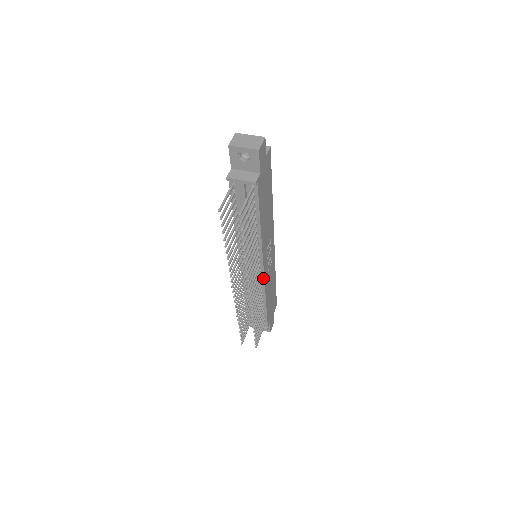
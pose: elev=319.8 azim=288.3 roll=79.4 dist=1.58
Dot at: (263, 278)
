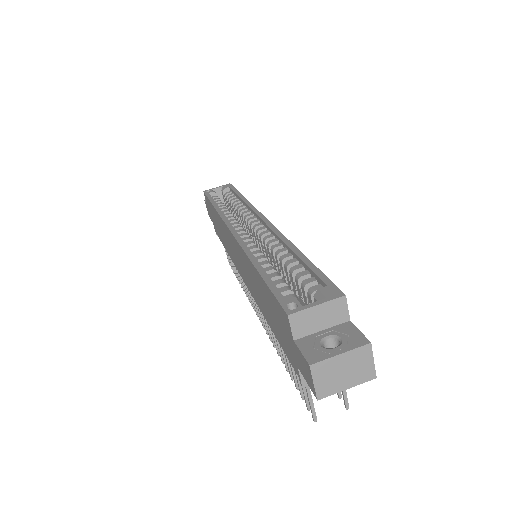
Dot at: occluded
